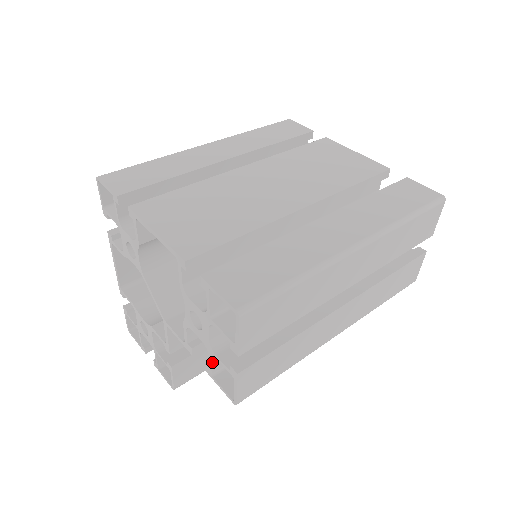
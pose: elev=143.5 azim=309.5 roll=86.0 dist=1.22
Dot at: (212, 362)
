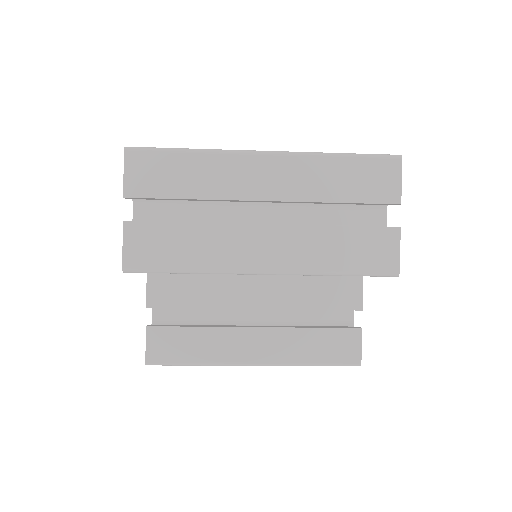
Dot at: occluded
